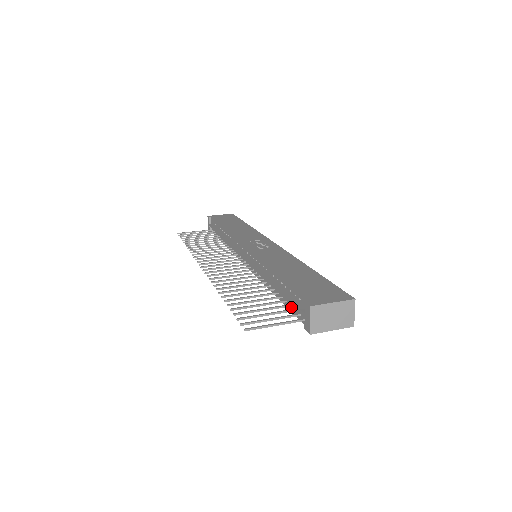
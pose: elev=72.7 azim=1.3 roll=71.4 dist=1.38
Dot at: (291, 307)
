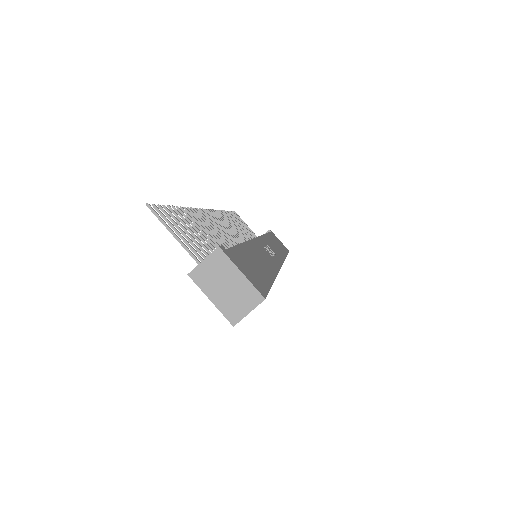
Dot at: occluded
